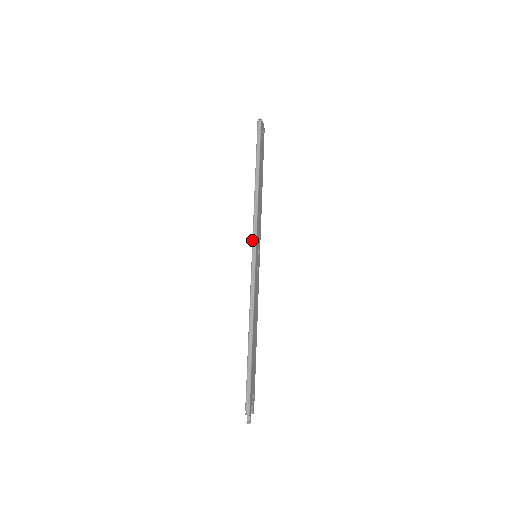
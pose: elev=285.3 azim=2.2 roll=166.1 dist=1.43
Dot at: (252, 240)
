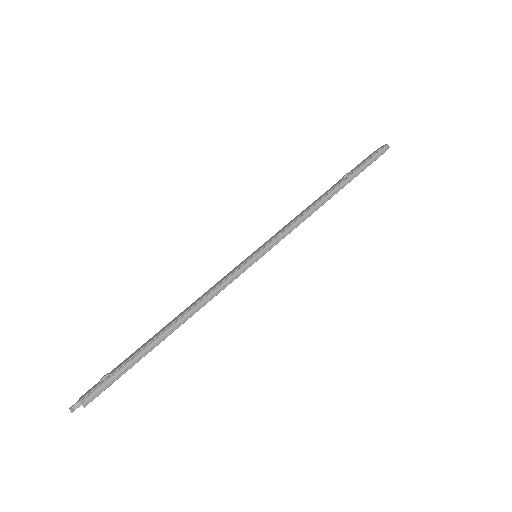
Dot at: (272, 240)
